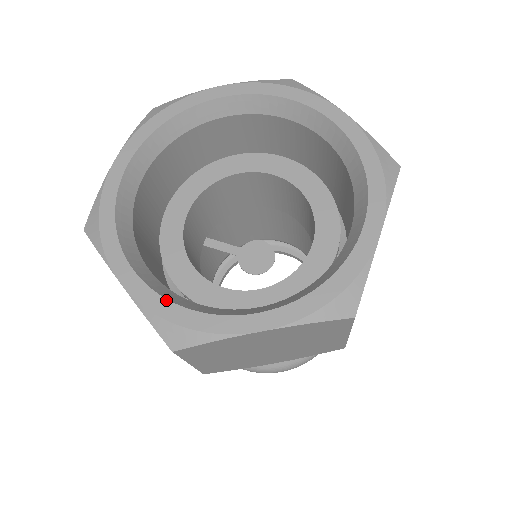
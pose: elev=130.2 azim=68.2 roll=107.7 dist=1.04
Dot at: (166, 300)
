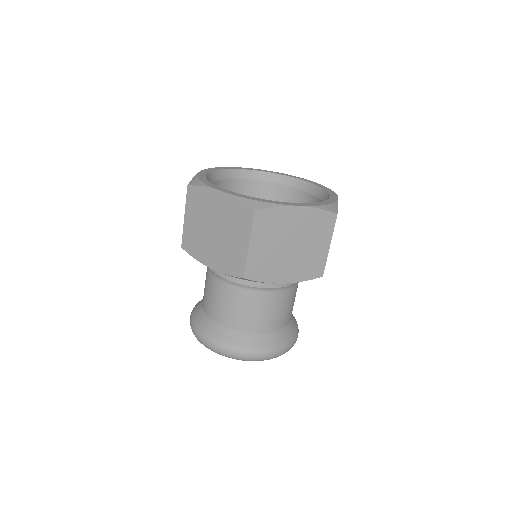
Dot at: occluded
